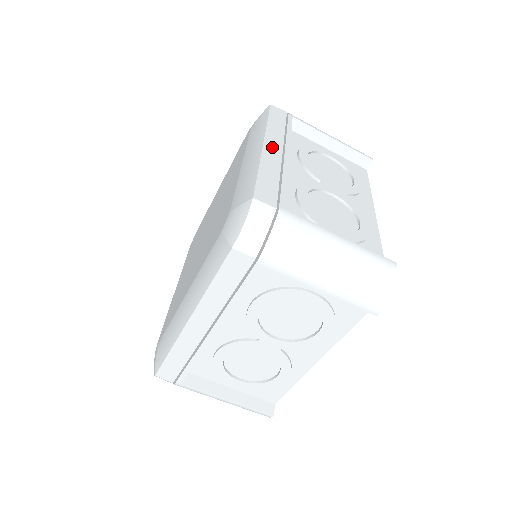
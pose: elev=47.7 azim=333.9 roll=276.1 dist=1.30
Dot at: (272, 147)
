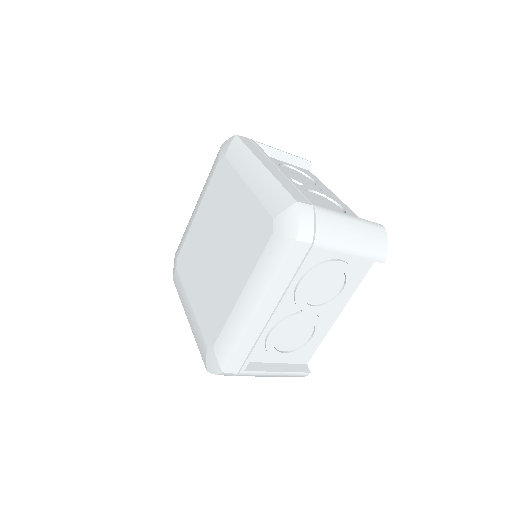
Dot at: (269, 165)
